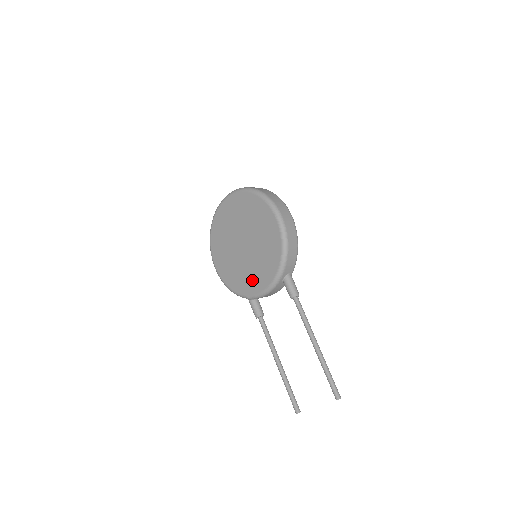
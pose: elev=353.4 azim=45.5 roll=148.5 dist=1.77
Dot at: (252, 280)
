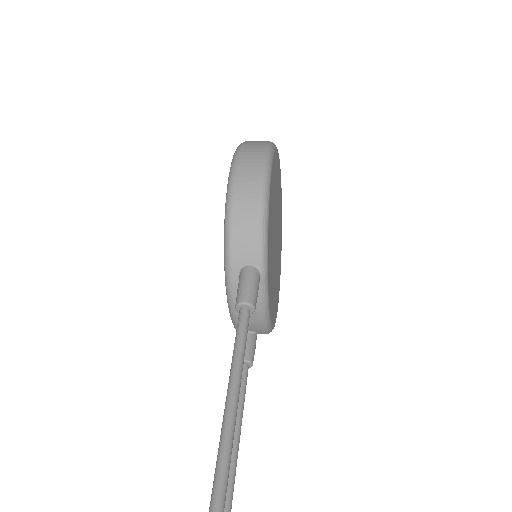
Dot at: occluded
